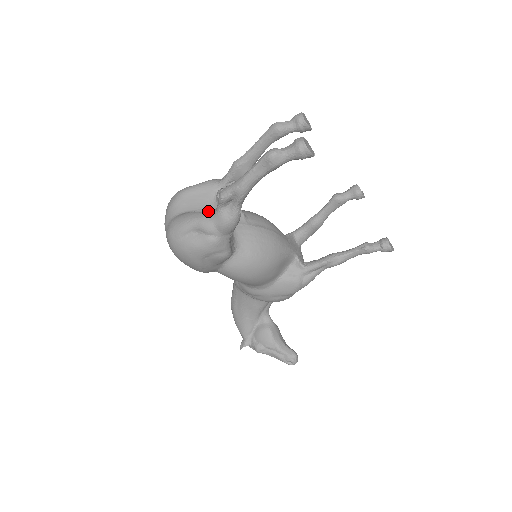
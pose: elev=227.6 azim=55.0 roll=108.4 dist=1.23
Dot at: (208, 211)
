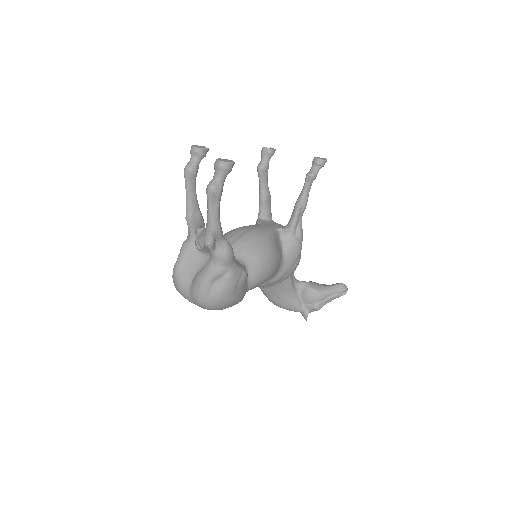
Dot at: (207, 262)
